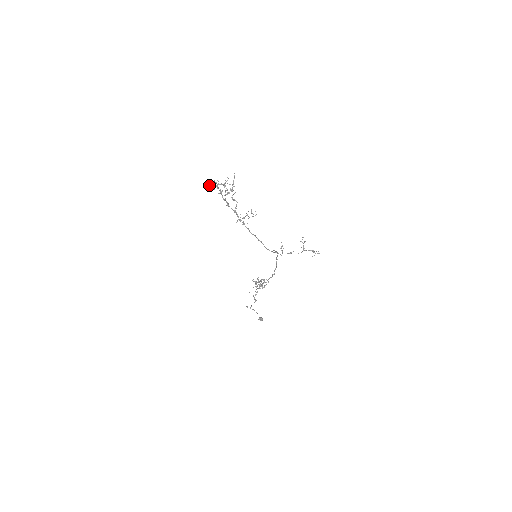
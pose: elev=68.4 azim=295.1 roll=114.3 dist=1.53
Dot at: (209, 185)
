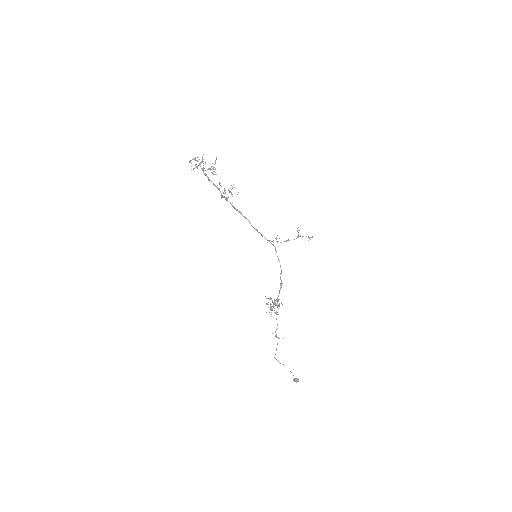
Dot at: (190, 160)
